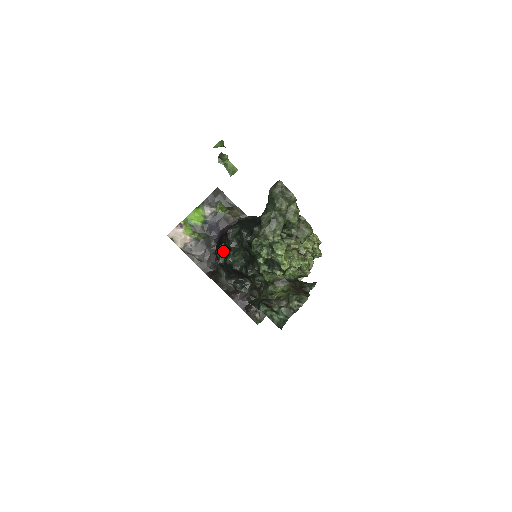
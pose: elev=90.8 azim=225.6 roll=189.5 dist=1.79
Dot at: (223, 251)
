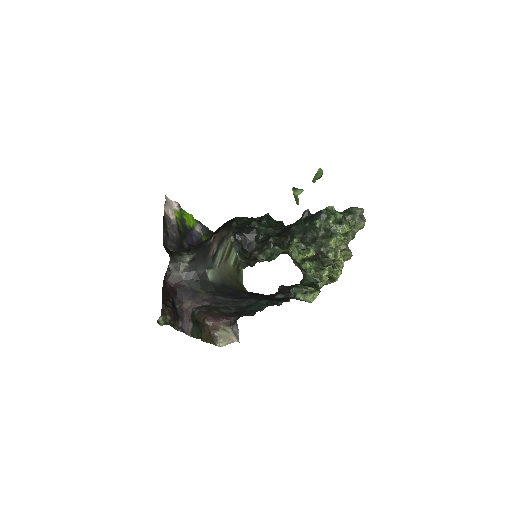
Dot at: (247, 220)
